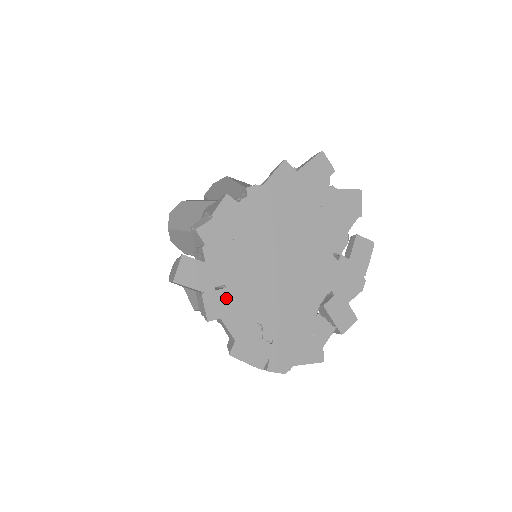
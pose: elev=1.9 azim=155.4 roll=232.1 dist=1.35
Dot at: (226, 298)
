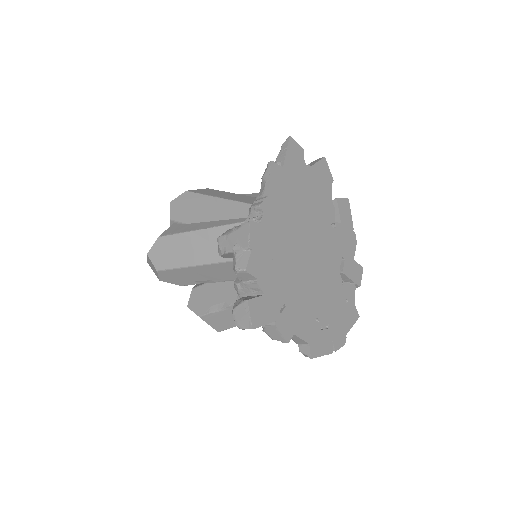
Dot at: (290, 314)
